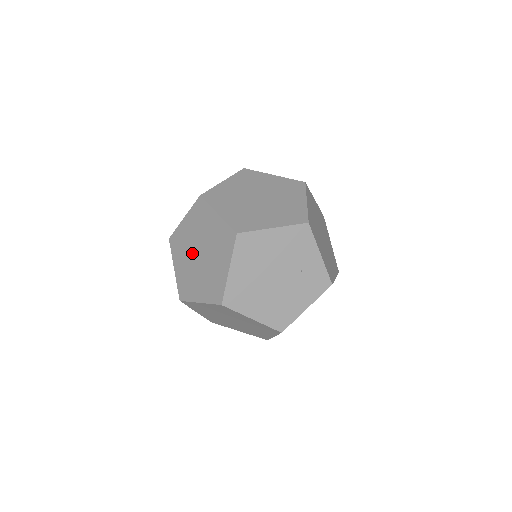
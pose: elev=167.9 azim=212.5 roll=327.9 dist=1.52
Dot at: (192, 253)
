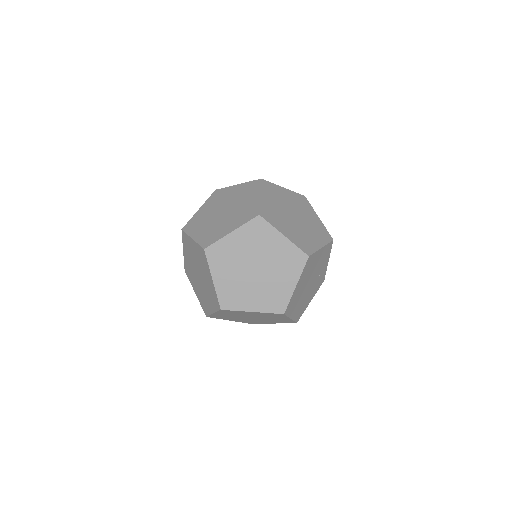
Dot at: (244, 267)
